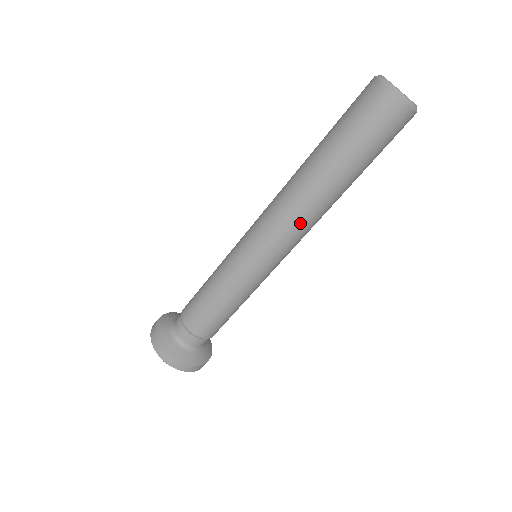
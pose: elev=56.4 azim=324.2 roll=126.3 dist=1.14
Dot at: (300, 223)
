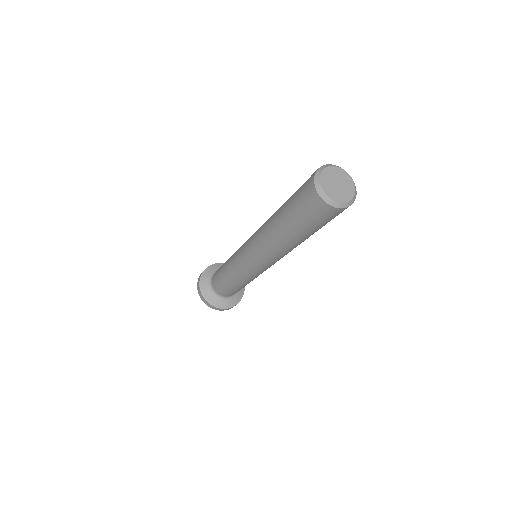
Dot at: (283, 255)
